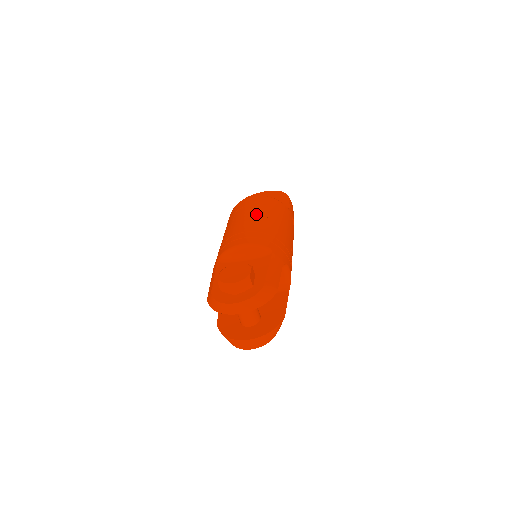
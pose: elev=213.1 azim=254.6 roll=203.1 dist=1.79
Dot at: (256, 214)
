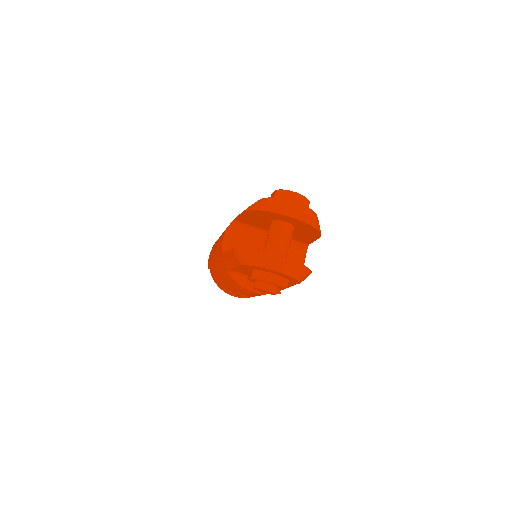
Dot at: occluded
